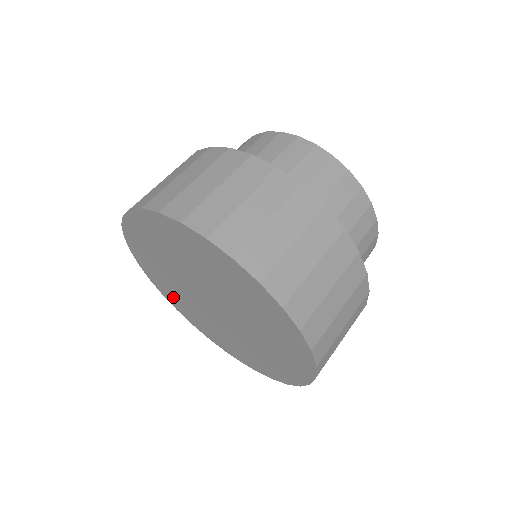
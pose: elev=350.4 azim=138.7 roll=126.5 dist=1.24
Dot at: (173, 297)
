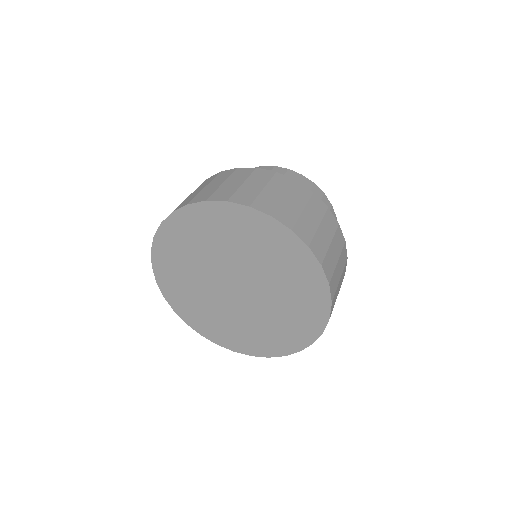
Dot at: (188, 306)
